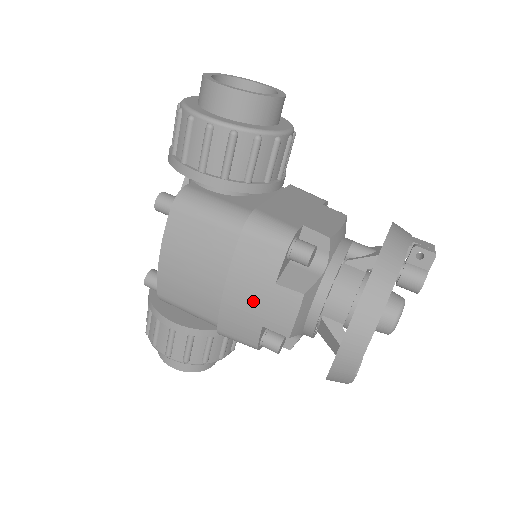
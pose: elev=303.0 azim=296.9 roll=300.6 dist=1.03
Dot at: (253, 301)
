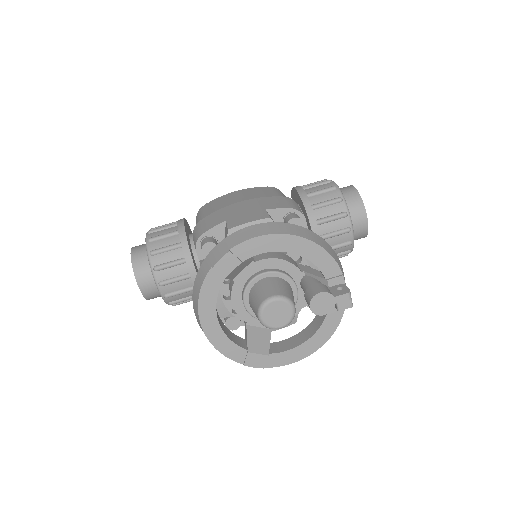
Dot at: (243, 210)
